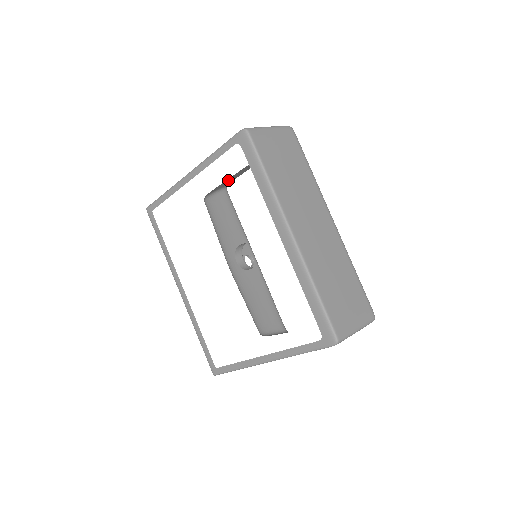
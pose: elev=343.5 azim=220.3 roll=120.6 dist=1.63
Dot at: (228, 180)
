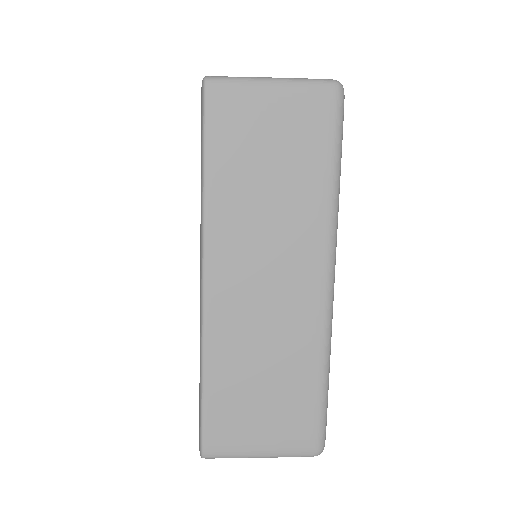
Dot at: occluded
